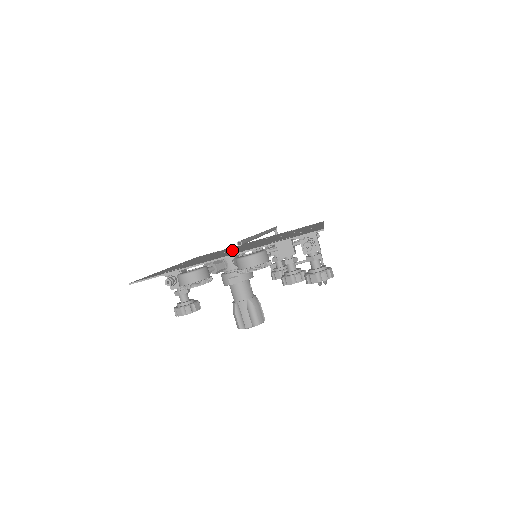
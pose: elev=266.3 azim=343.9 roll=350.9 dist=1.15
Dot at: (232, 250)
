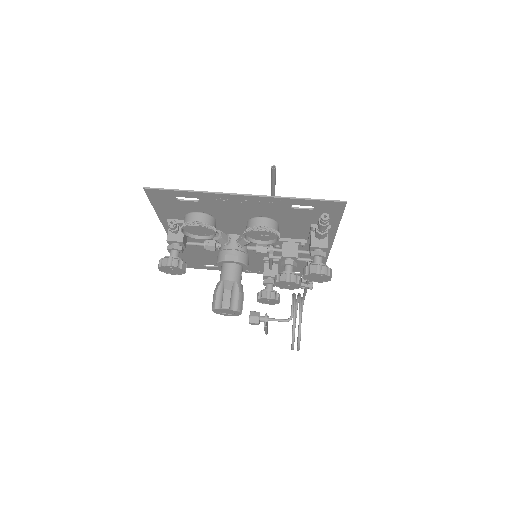
Dot at: (239, 234)
